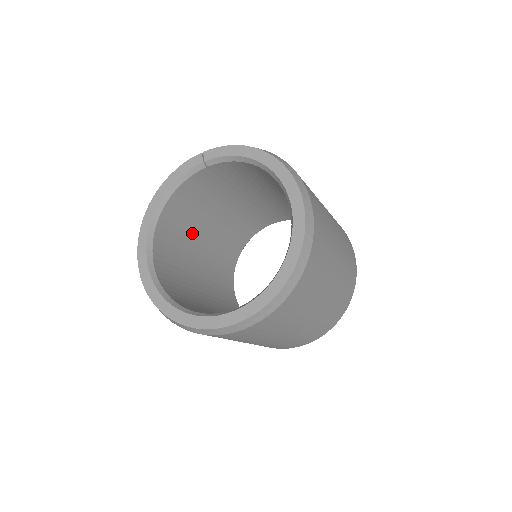
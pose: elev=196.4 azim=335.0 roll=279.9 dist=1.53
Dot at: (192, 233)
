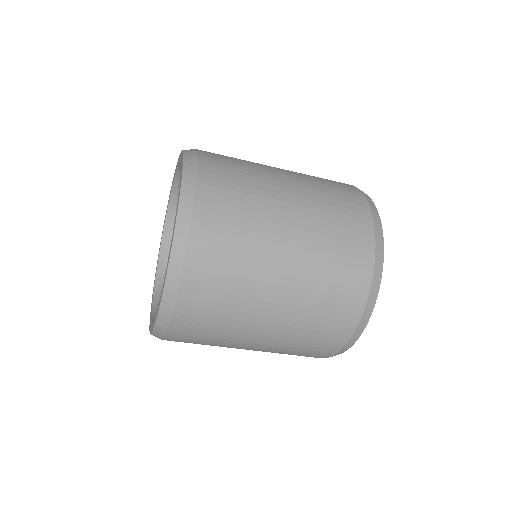
Dot at: occluded
